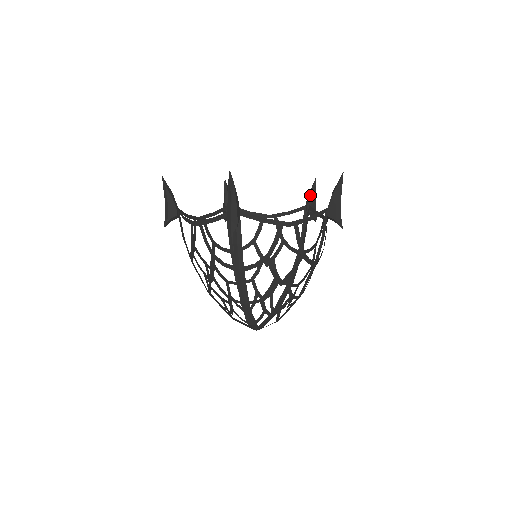
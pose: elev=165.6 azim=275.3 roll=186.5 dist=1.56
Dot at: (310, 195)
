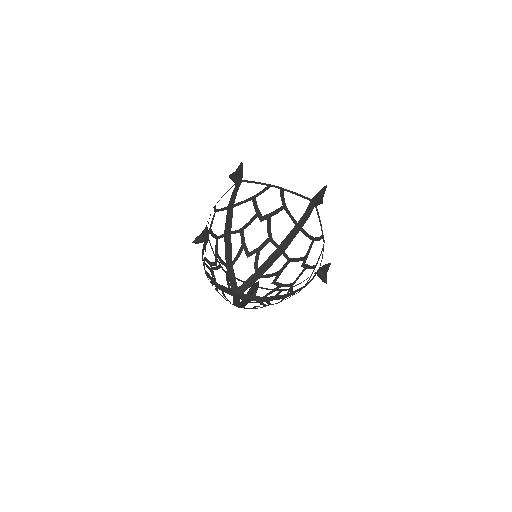
Dot at: occluded
